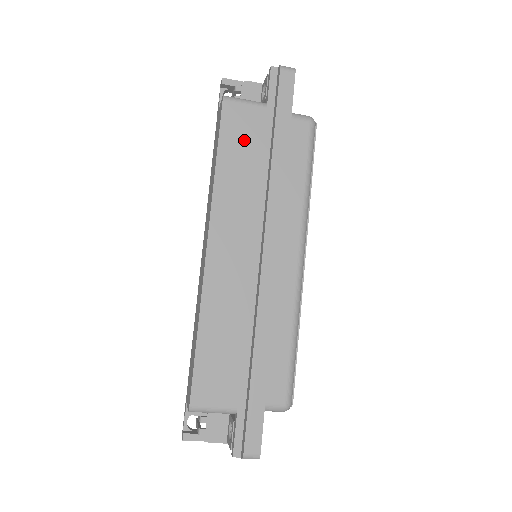
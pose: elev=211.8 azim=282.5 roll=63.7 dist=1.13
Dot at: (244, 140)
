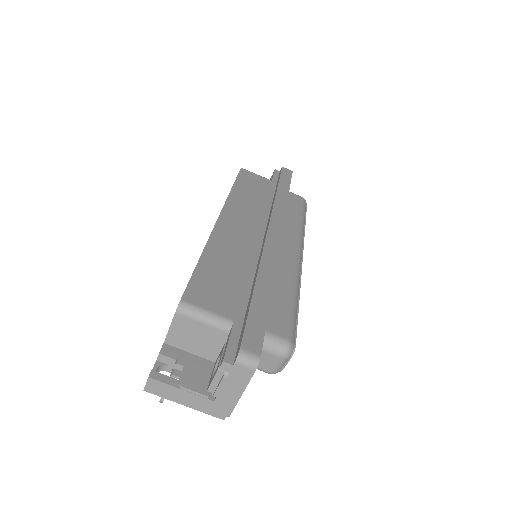
Dot at: (255, 186)
